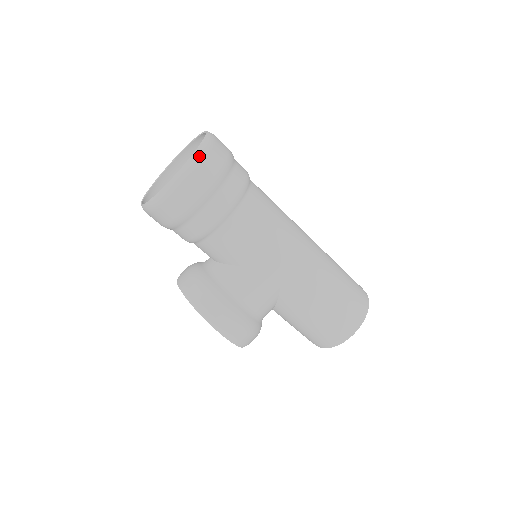
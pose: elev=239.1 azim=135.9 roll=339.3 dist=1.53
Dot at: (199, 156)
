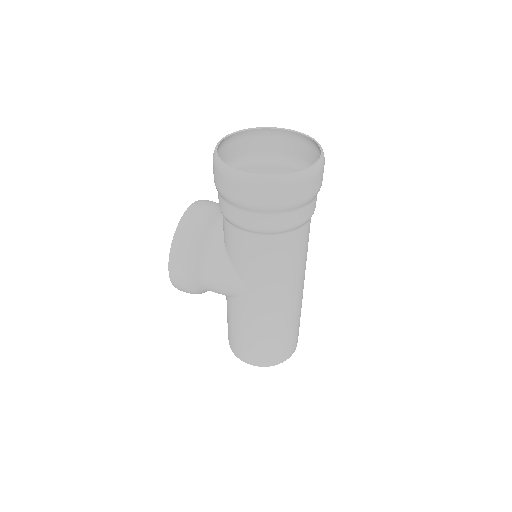
Dot at: (278, 181)
